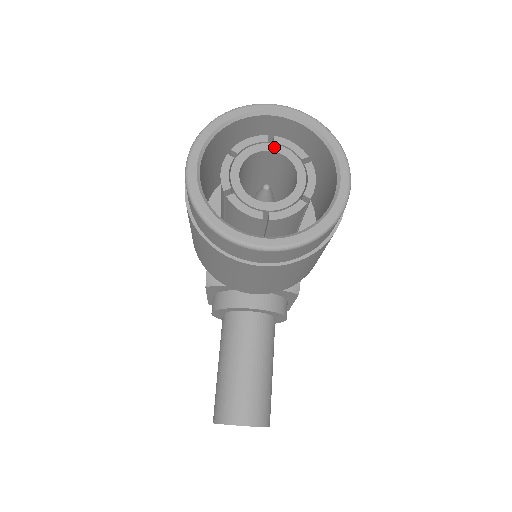
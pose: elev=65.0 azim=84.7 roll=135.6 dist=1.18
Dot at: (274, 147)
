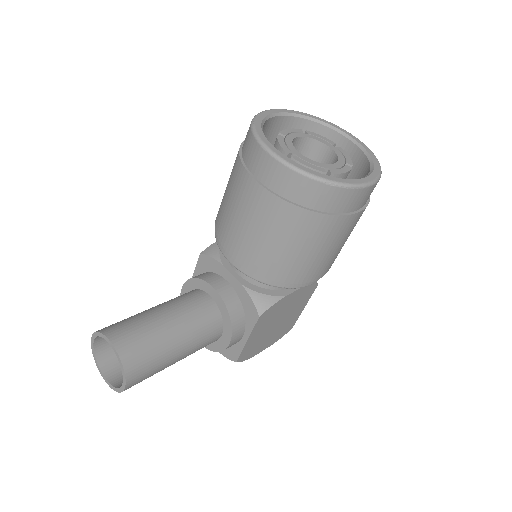
Dot at: (334, 148)
